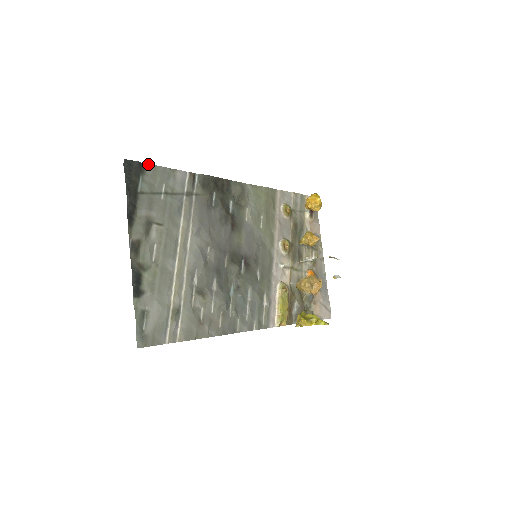
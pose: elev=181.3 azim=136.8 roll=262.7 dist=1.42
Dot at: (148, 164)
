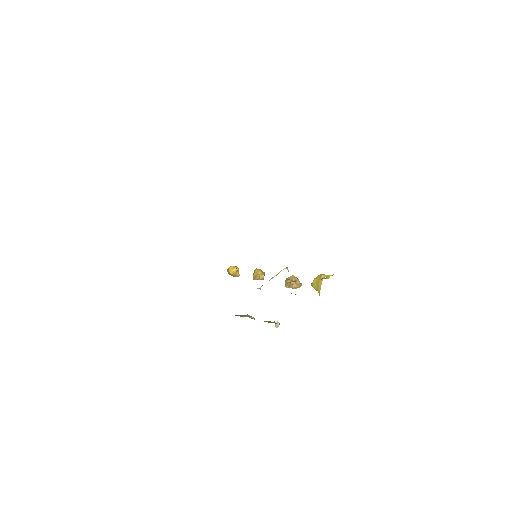
Dot at: occluded
